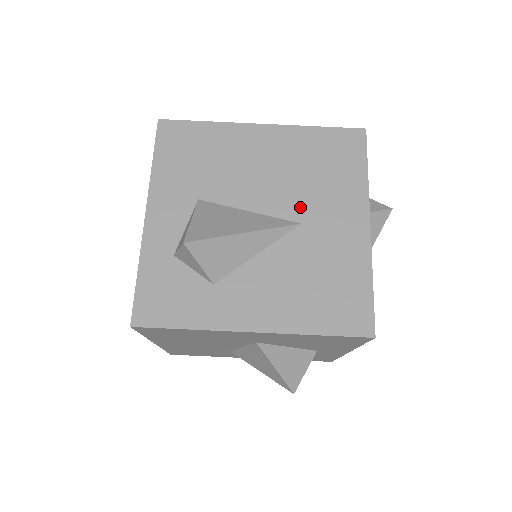
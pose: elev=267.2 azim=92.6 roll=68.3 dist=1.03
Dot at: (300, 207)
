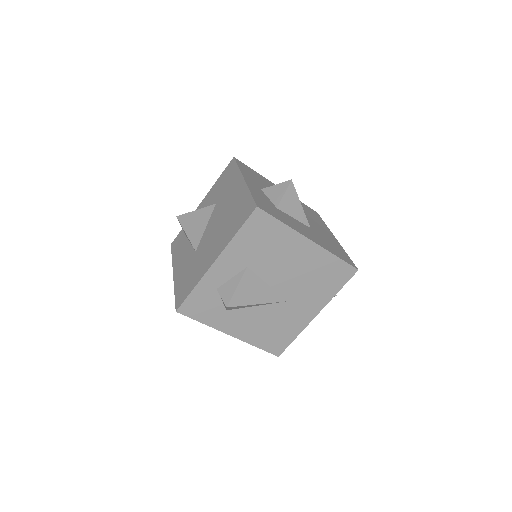
Dot at: (293, 294)
